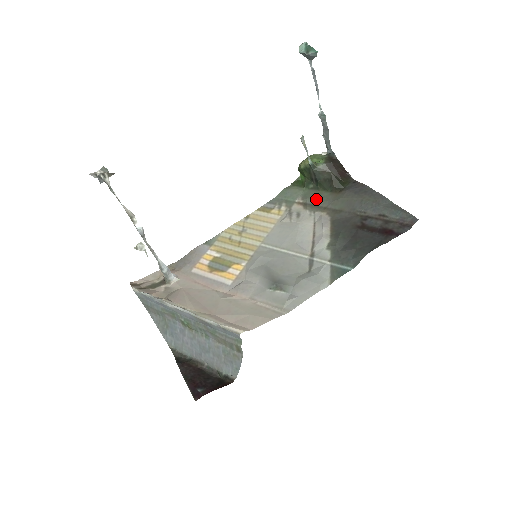
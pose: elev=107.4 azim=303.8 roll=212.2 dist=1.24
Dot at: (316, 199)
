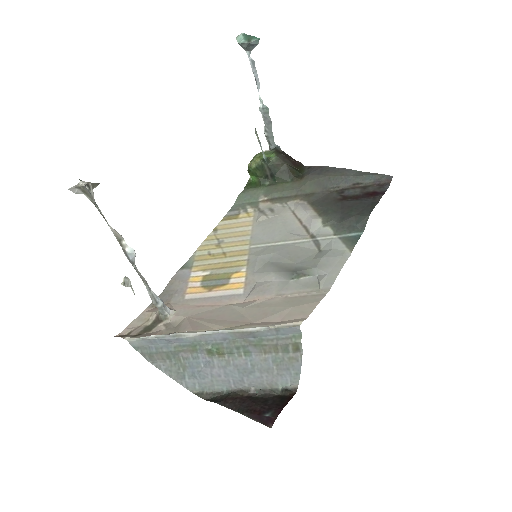
Dot at: (281, 191)
